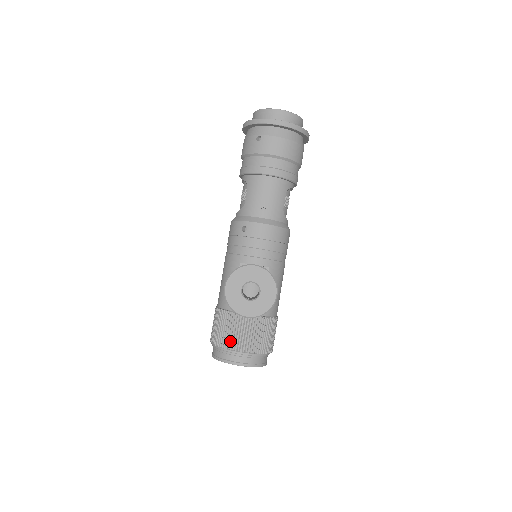
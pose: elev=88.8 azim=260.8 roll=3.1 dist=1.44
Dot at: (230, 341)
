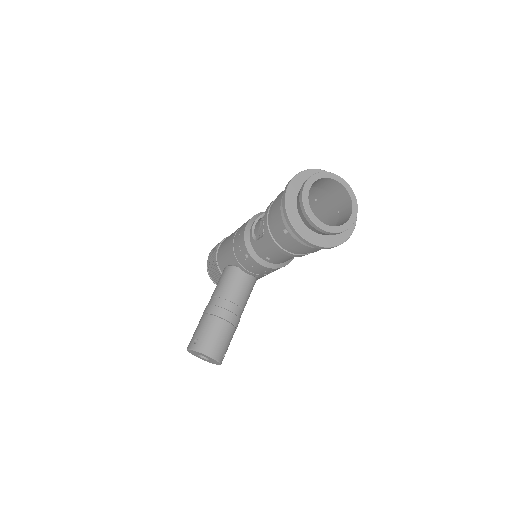
Dot at: (216, 280)
